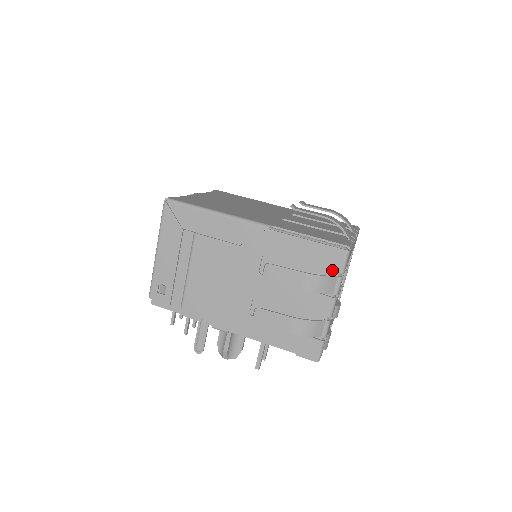
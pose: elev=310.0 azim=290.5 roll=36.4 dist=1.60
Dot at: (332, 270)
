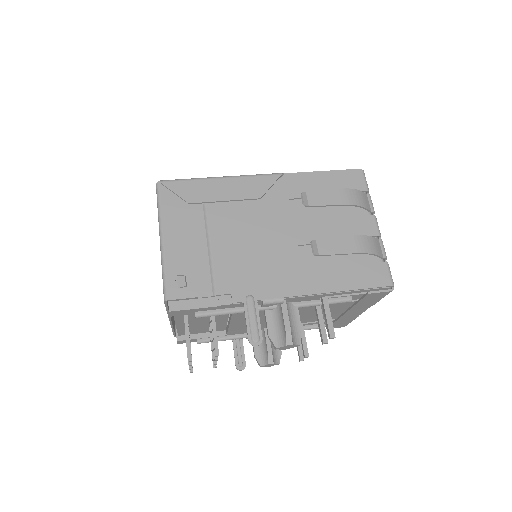
Dot at: occluded
